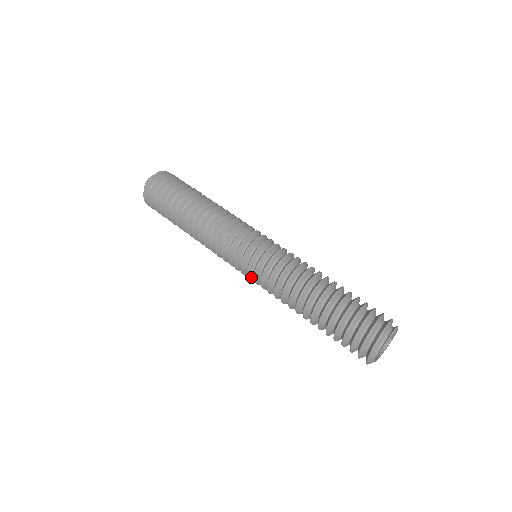
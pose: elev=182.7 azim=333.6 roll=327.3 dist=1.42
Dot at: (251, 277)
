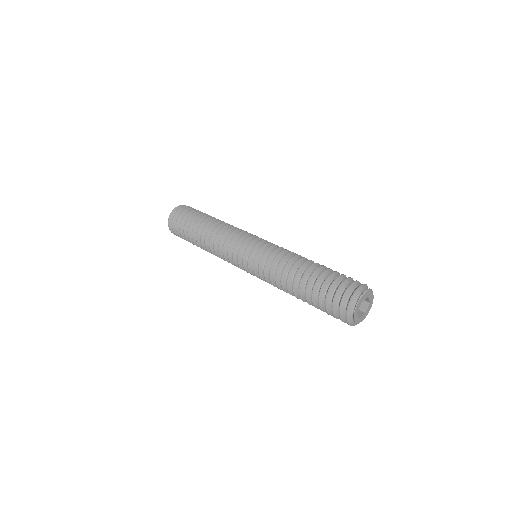
Dot at: (253, 273)
